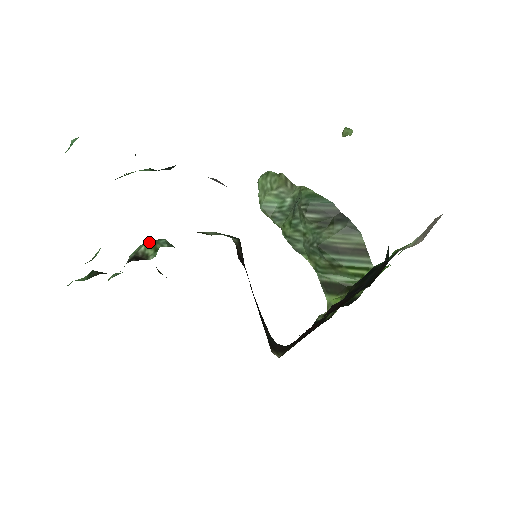
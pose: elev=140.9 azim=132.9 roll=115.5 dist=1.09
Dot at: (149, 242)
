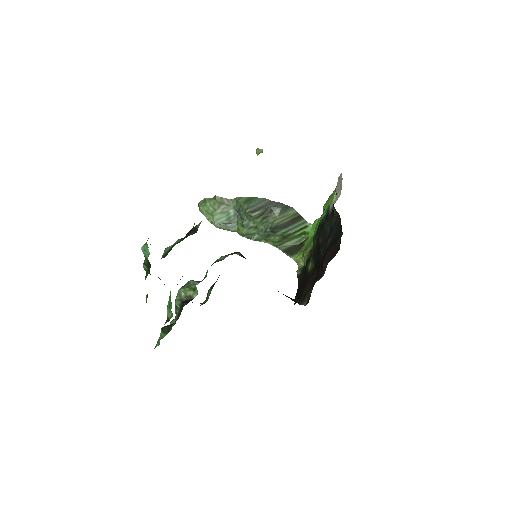
Dot at: (184, 288)
